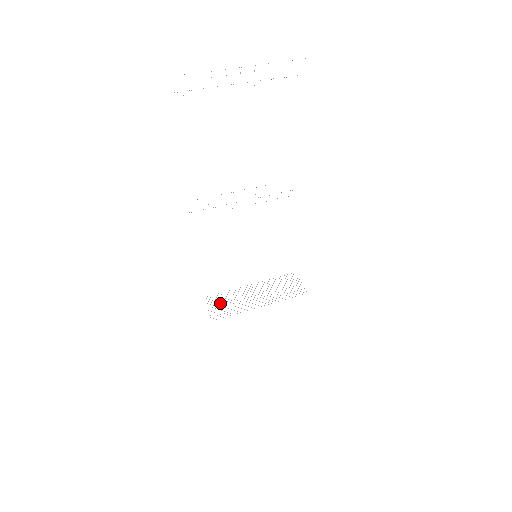
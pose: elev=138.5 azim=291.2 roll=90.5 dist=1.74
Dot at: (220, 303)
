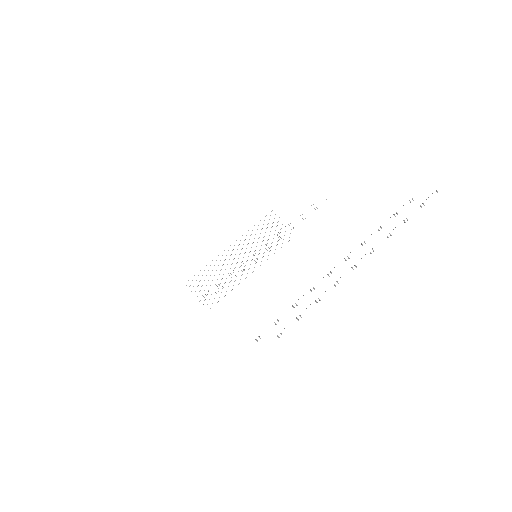
Dot at: occluded
